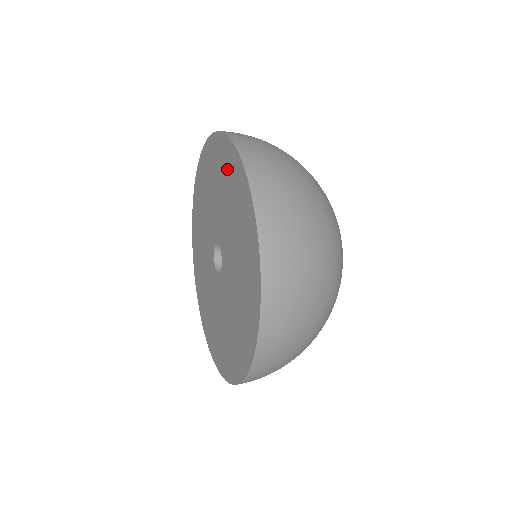
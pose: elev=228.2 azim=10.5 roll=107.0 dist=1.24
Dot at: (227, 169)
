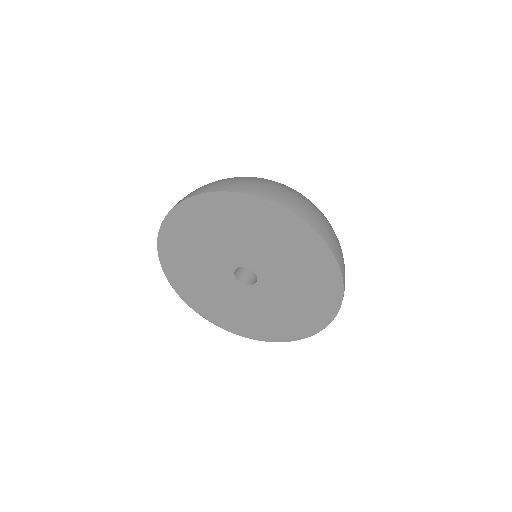
Dot at: (188, 225)
